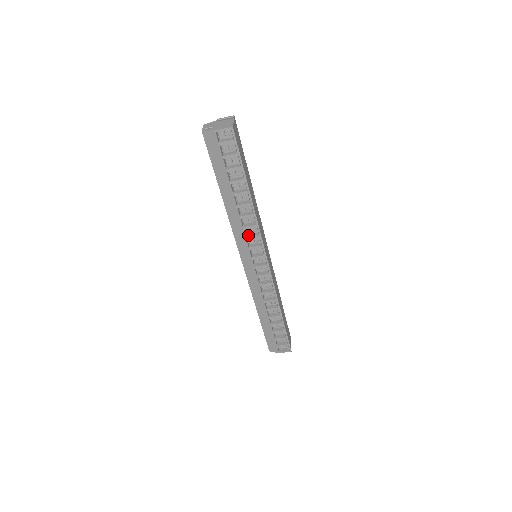
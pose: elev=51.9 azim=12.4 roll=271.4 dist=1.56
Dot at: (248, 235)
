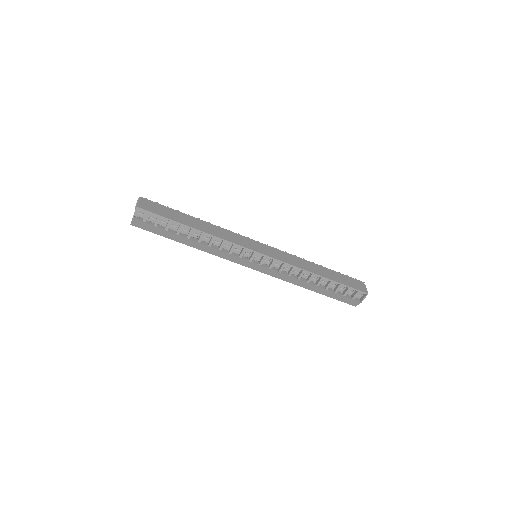
Dot at: (229, 250)
